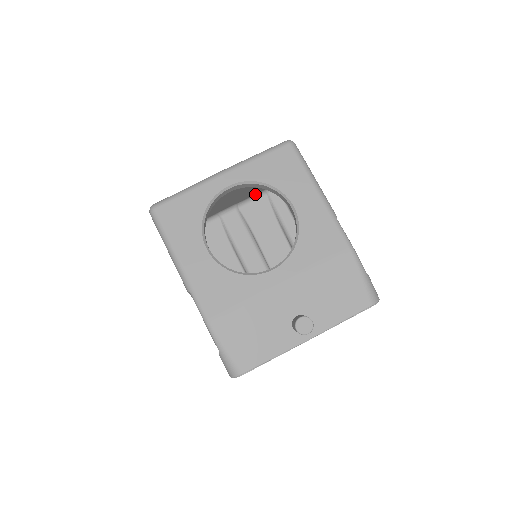
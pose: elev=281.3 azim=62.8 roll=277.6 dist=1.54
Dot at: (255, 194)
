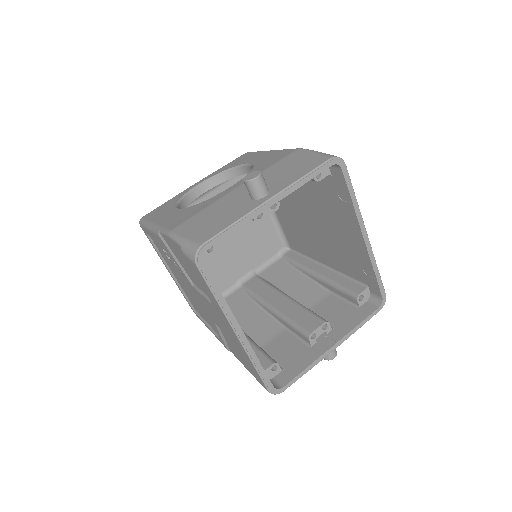
Dot at: (269, 258)
